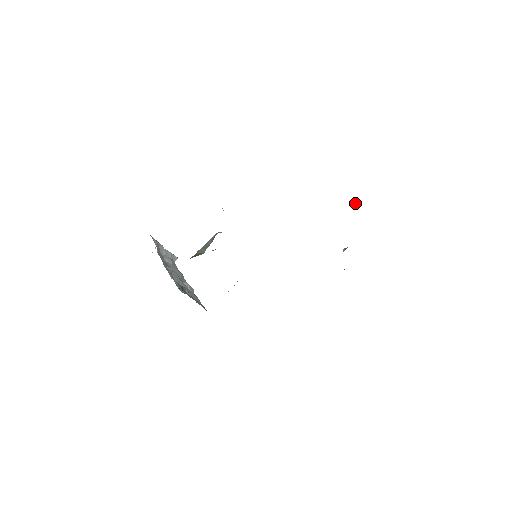
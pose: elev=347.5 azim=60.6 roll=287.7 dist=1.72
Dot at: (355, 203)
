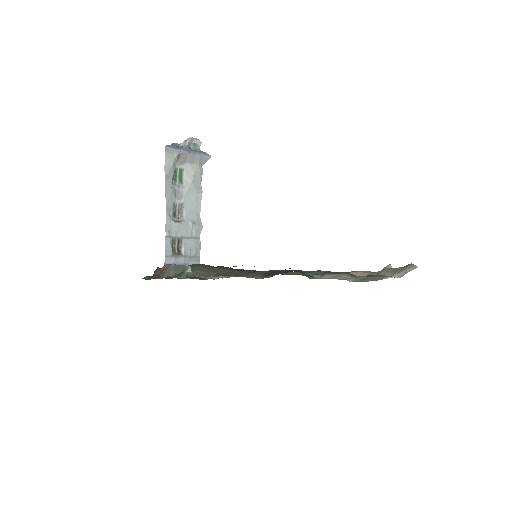
Dot at: (400, 273)
